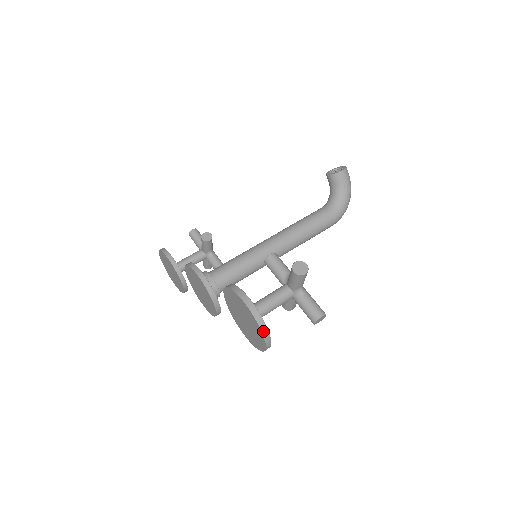
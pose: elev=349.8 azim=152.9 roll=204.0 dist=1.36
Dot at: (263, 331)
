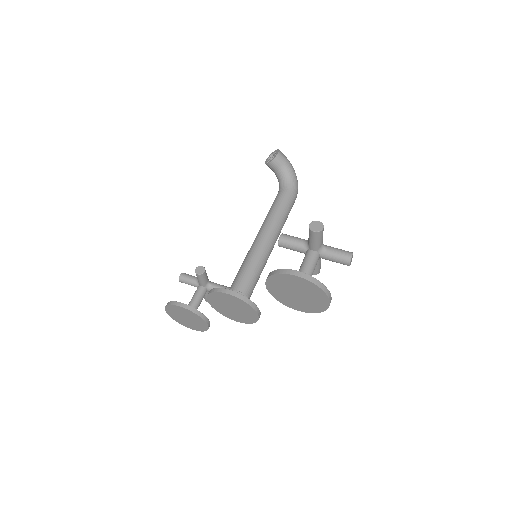
Dot at: (322, 289)
